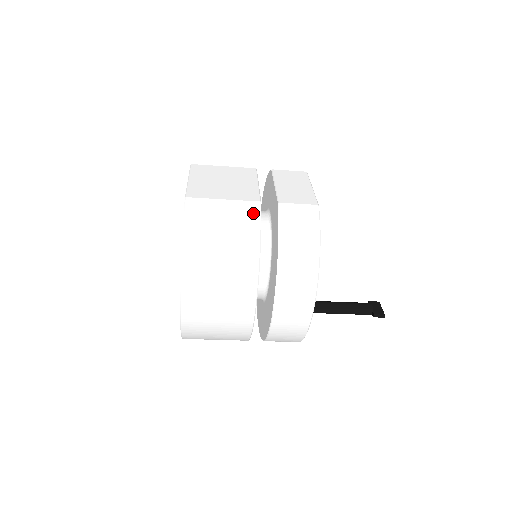
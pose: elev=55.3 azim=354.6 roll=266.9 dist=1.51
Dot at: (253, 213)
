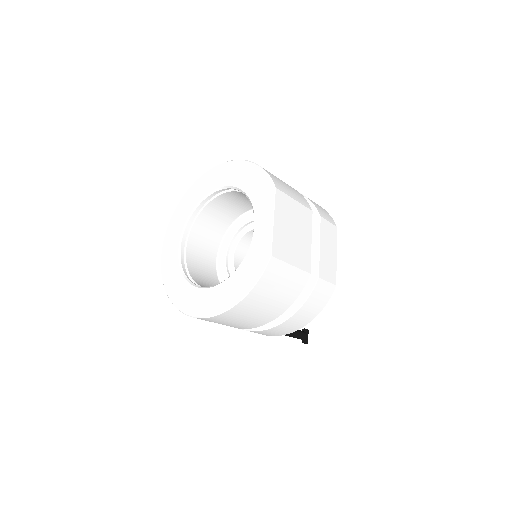
Dot at: (302, 283)
